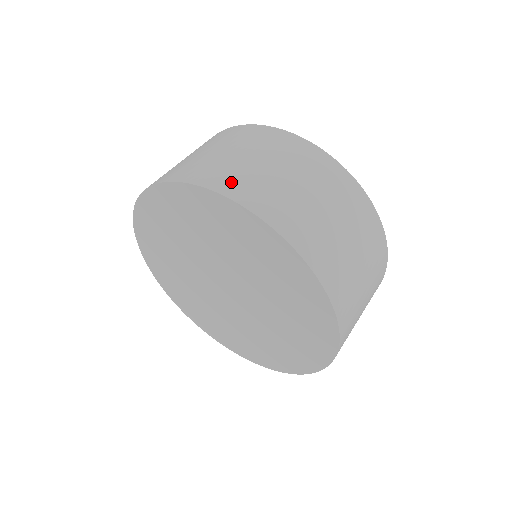
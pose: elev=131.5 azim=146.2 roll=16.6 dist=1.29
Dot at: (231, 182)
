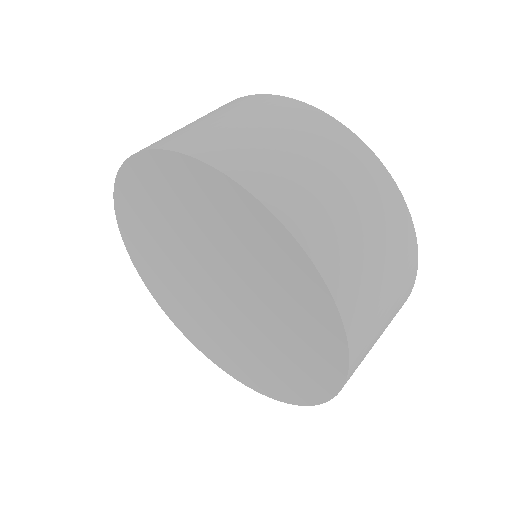
Dot at: occluded
